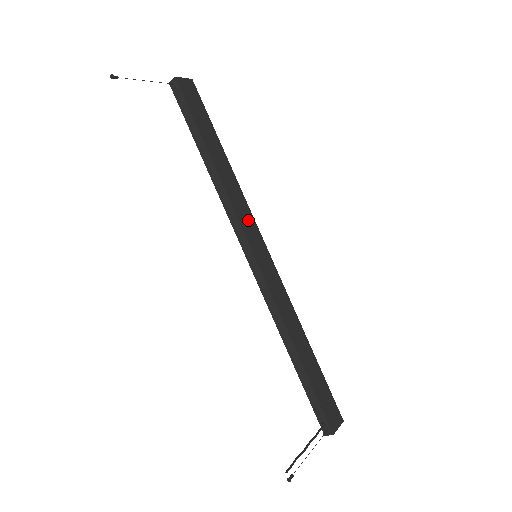
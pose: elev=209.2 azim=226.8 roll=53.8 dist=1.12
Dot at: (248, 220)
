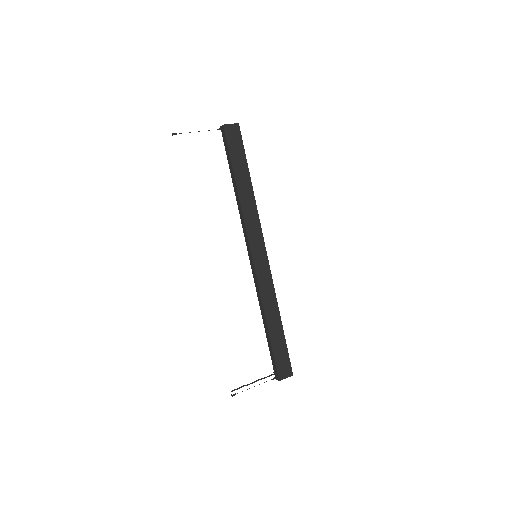
Dot at: (256, 231)
